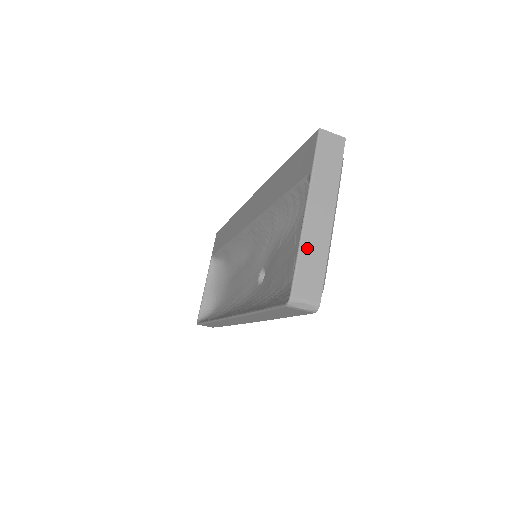
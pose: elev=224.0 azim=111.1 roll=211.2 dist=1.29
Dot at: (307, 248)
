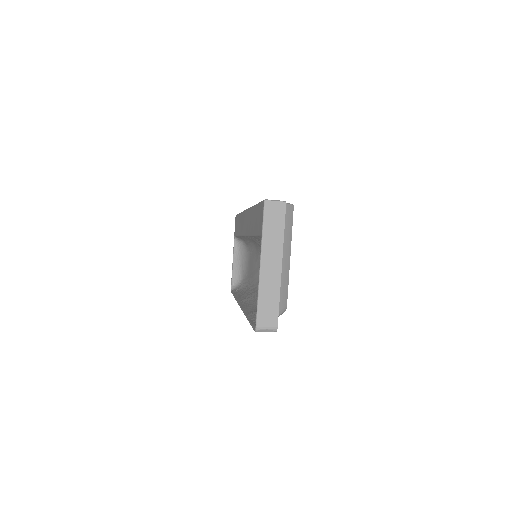
Dot at: (264, 292)
